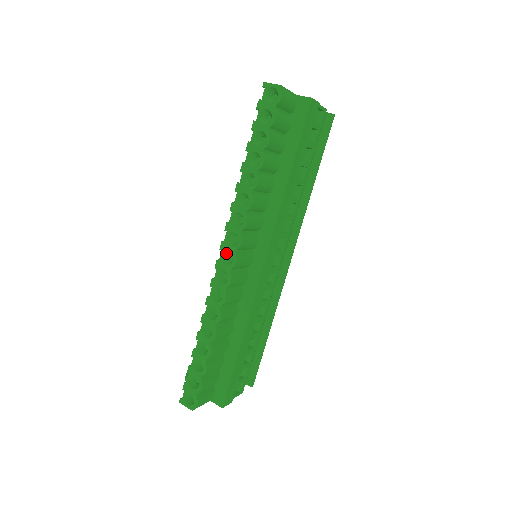
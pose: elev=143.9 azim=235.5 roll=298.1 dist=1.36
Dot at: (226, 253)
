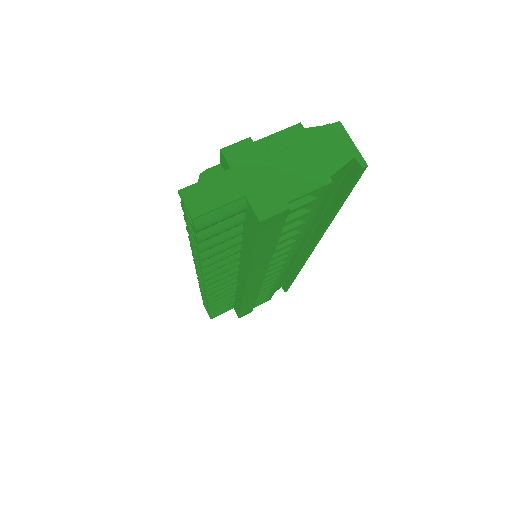
Dot at: occluded
